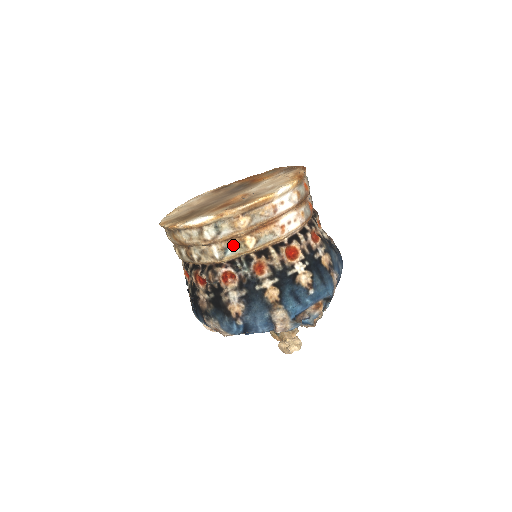
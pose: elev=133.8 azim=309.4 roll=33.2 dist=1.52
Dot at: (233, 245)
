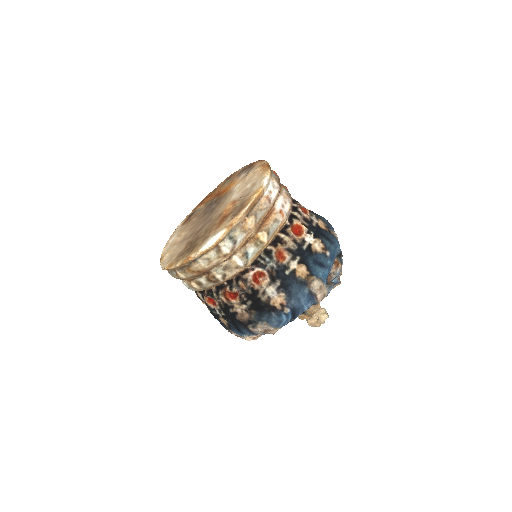
Dot at: (251, 247)
